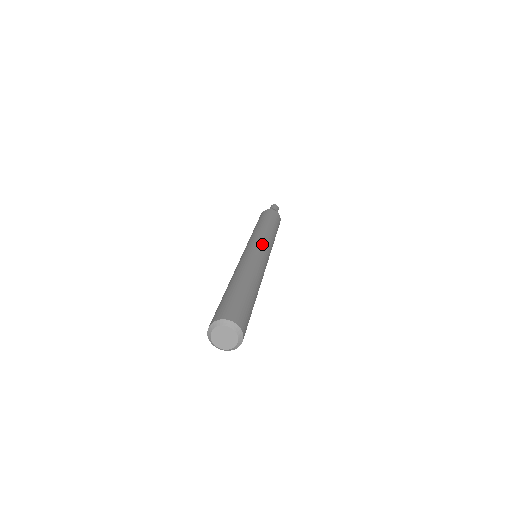
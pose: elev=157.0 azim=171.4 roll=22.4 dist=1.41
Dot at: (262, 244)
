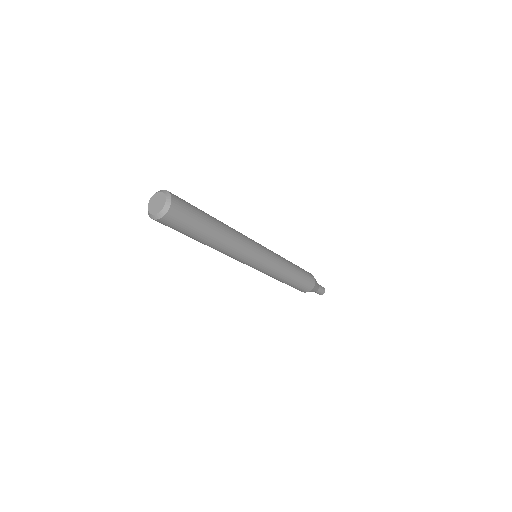
Dot at: occluded
